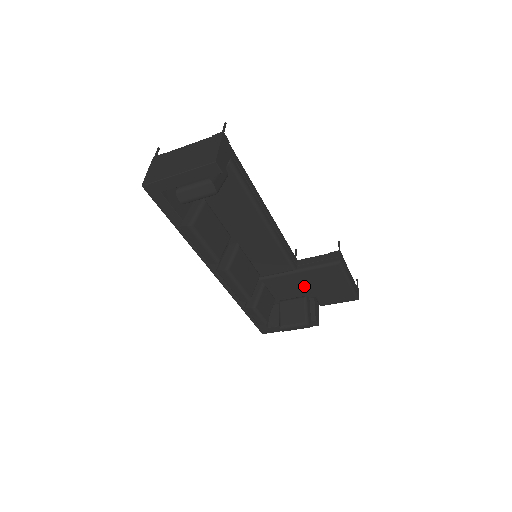
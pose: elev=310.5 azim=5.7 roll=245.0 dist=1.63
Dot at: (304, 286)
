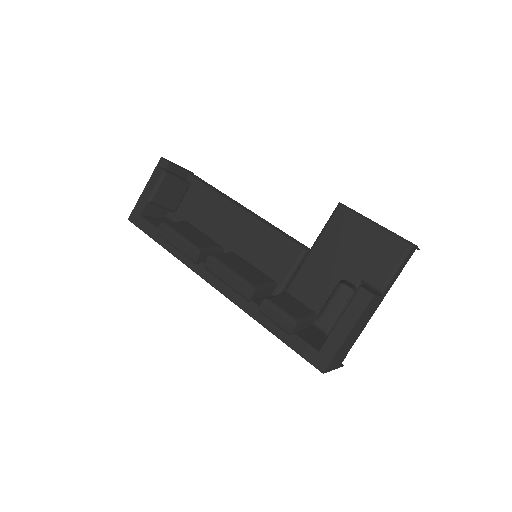
Dot at: (333, 269)
